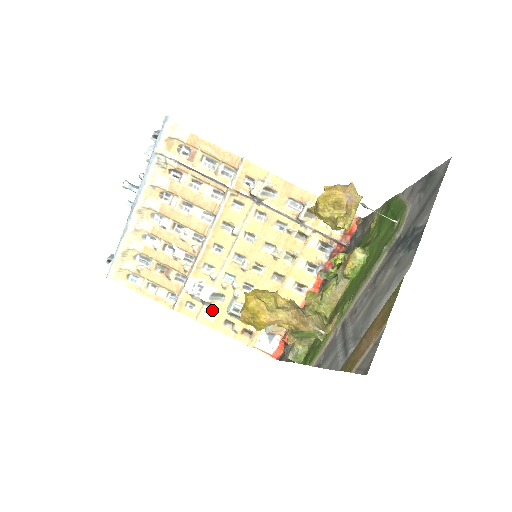
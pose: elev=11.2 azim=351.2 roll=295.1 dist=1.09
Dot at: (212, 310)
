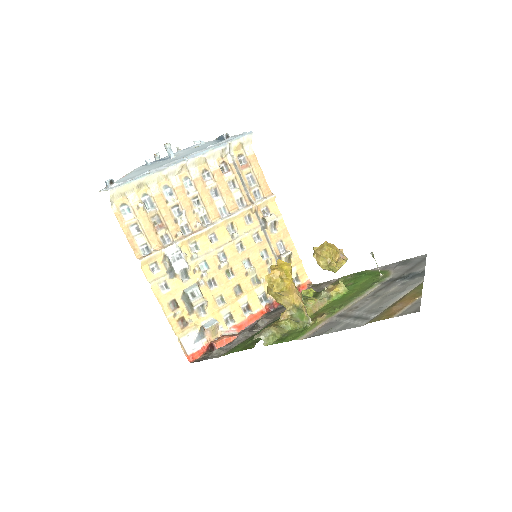
Dot at: (170, 283)
